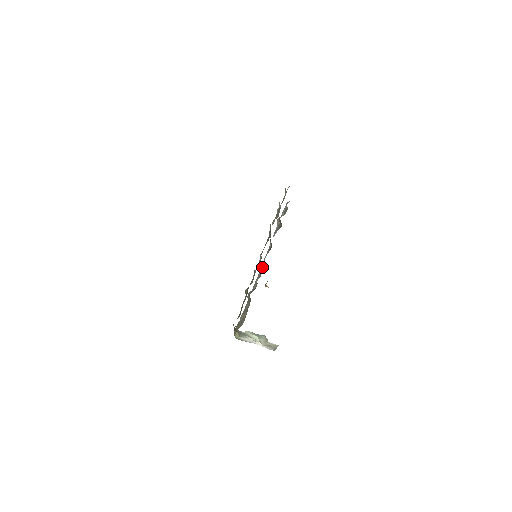
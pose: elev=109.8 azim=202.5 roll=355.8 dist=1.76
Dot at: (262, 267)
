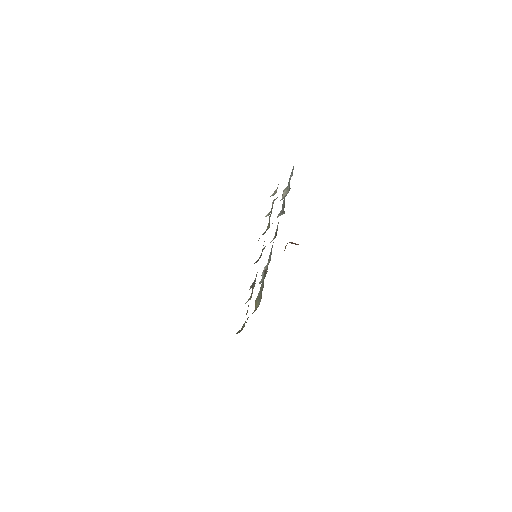
Dot at: occluded
